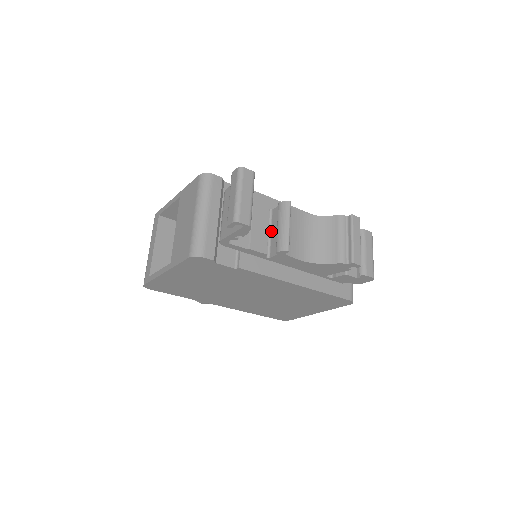
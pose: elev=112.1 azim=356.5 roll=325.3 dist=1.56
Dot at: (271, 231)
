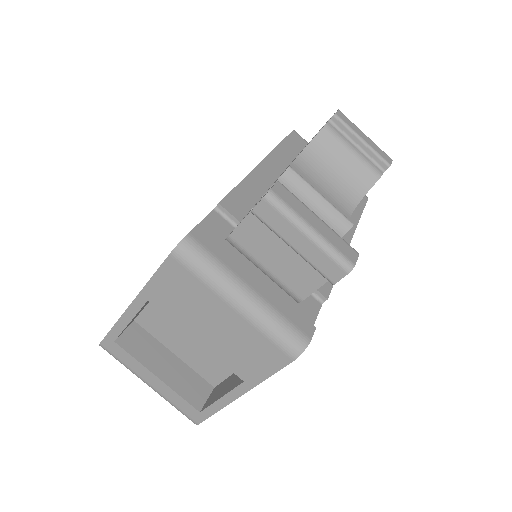
Dot at: occluded
